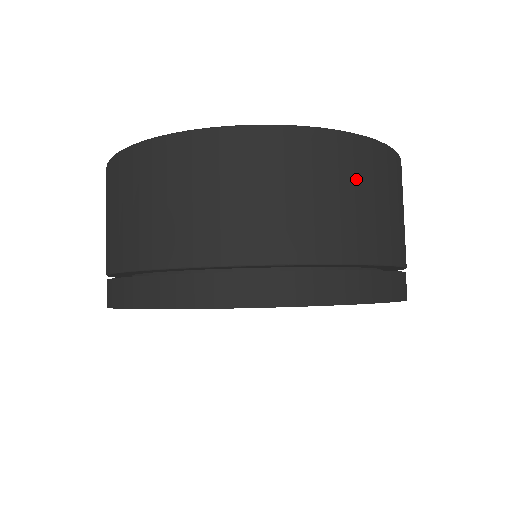
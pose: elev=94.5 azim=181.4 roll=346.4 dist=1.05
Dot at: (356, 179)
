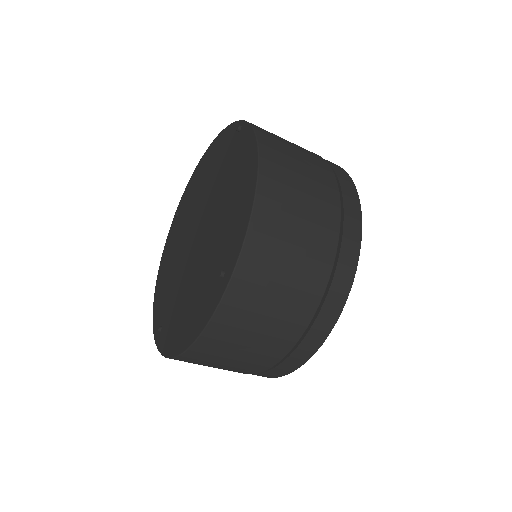
Dot at: (289, 179)
